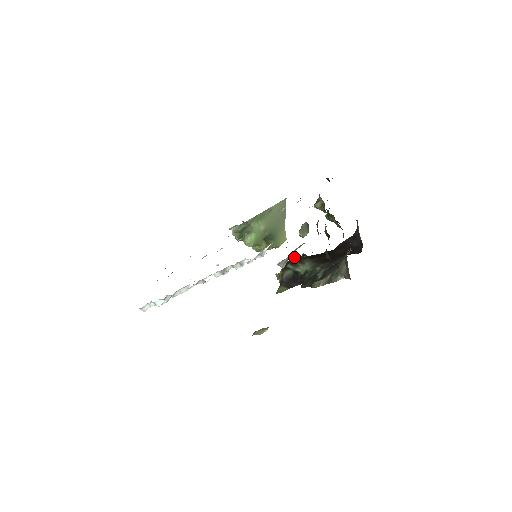
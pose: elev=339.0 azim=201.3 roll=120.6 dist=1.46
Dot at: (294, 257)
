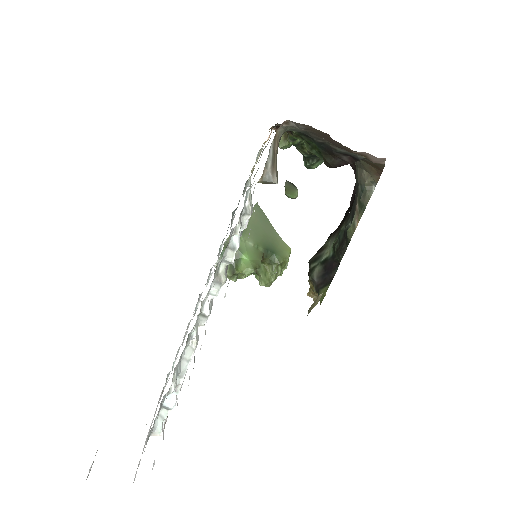
Dot at: occluded
